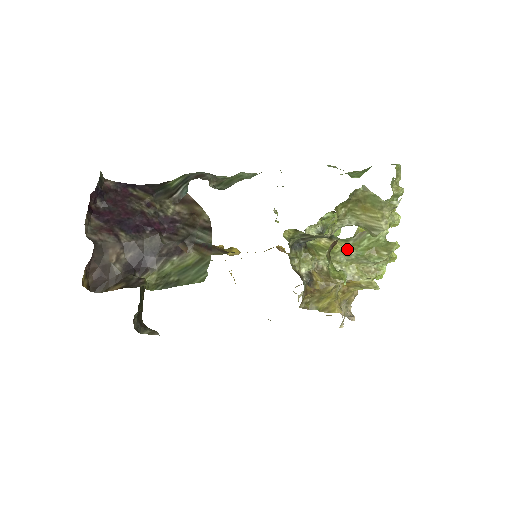
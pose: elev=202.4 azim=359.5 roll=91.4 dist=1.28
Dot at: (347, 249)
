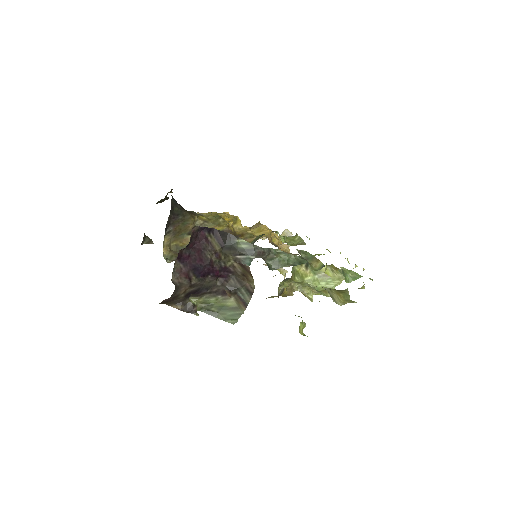
Dot at: (312, 283)
